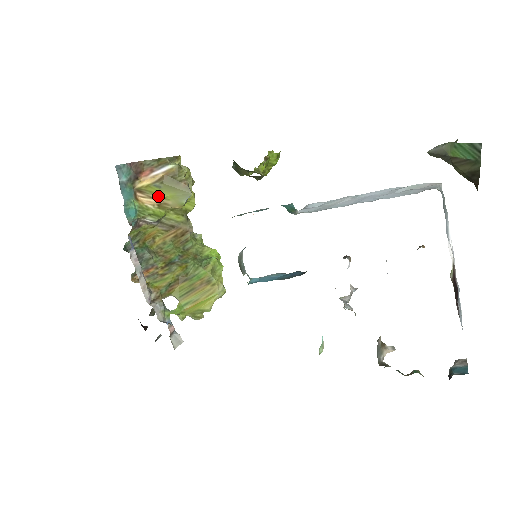
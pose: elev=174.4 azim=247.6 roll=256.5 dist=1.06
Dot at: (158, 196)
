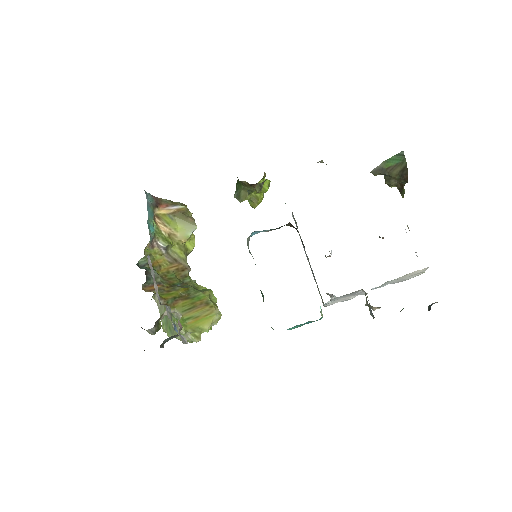
Dot at: (170, 226)
